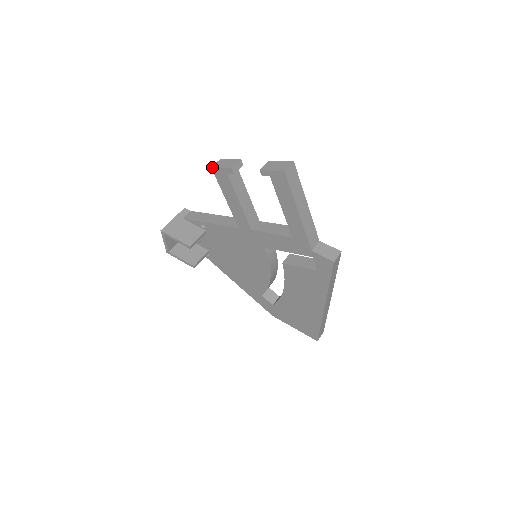
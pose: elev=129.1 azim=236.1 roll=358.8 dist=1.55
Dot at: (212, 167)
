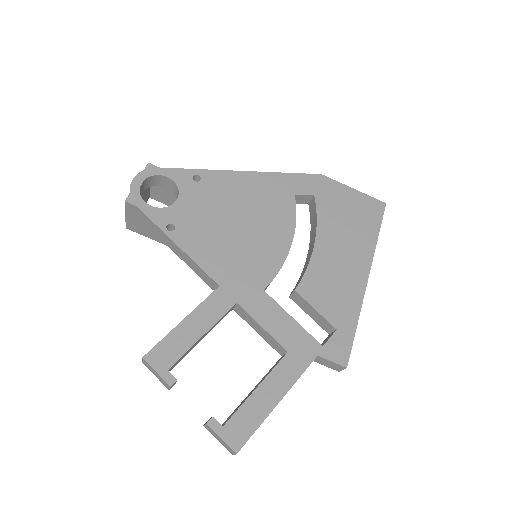
Dot at: occluded
